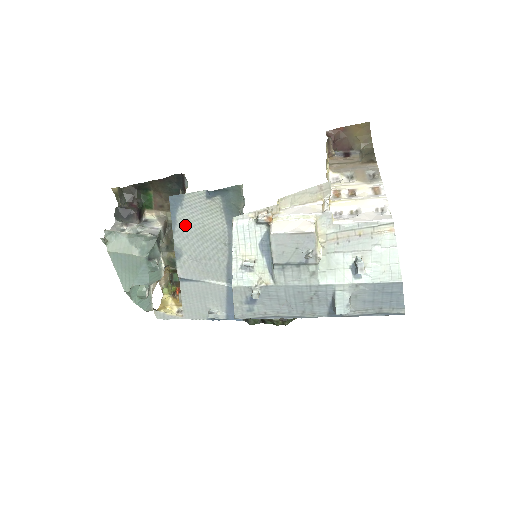
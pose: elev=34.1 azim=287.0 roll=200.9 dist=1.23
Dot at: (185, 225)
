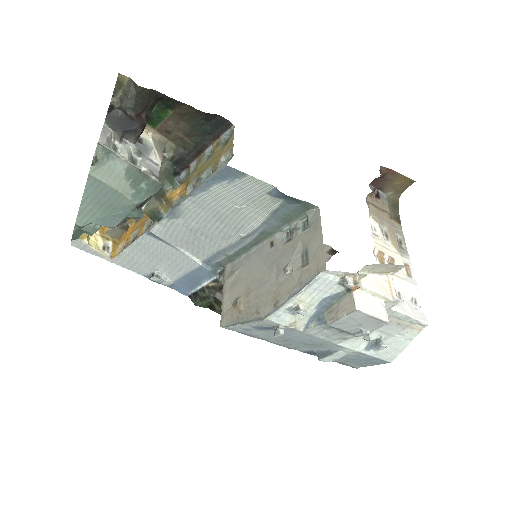
Dot at: (214, 198)
